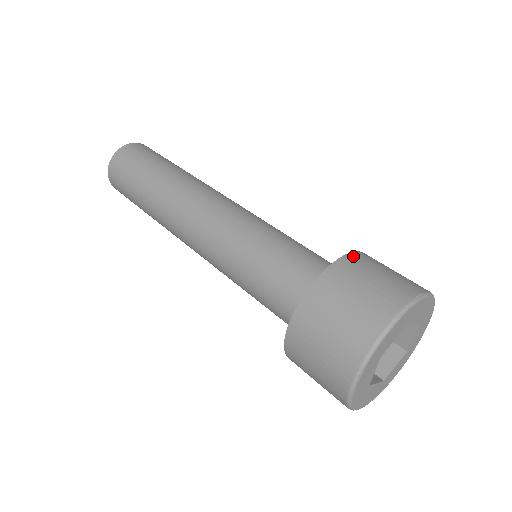
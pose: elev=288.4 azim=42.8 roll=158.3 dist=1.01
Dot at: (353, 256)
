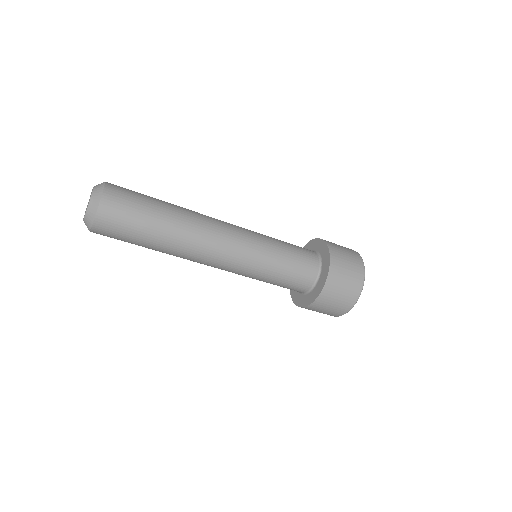
Dot at: occluded
